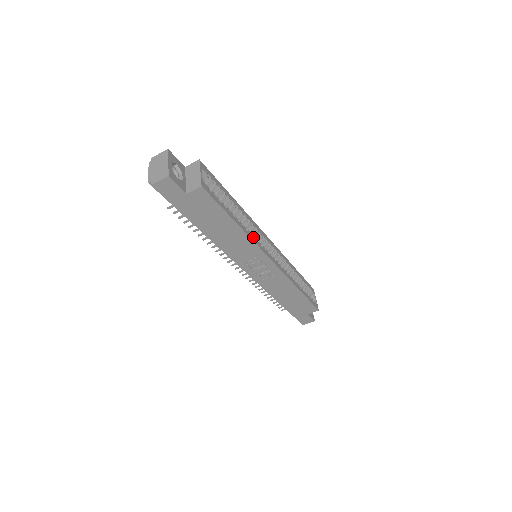
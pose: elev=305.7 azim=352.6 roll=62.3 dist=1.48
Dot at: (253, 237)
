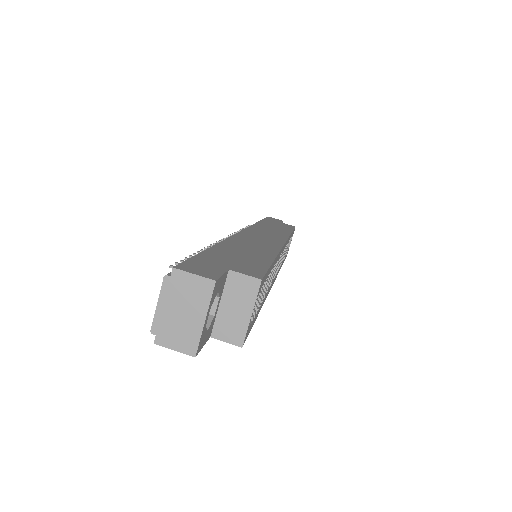
Dot at: (269, 289)
